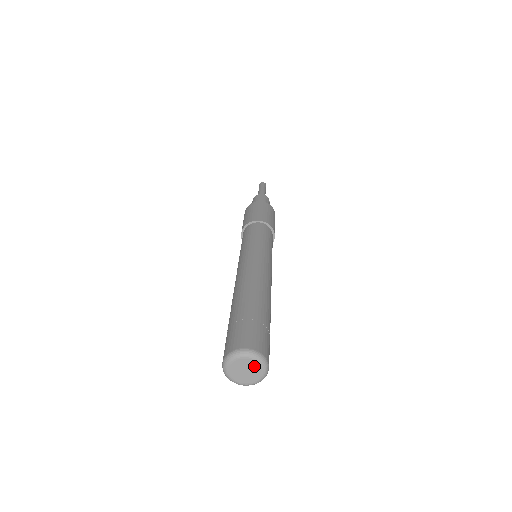
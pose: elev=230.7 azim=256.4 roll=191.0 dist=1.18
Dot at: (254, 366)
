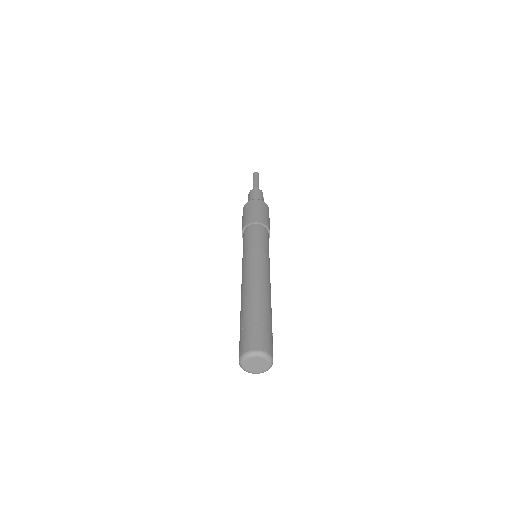
Dot at: (264, 363)
